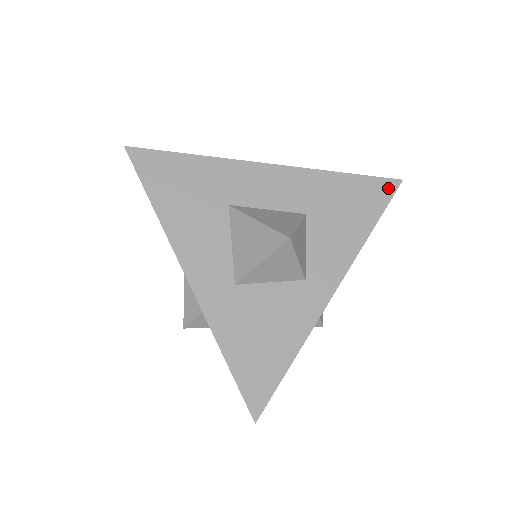
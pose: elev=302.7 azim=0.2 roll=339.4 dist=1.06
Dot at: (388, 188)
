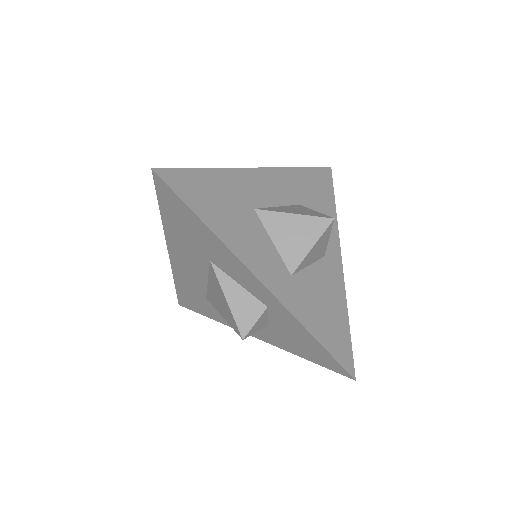
Dot at: (328, 174)
